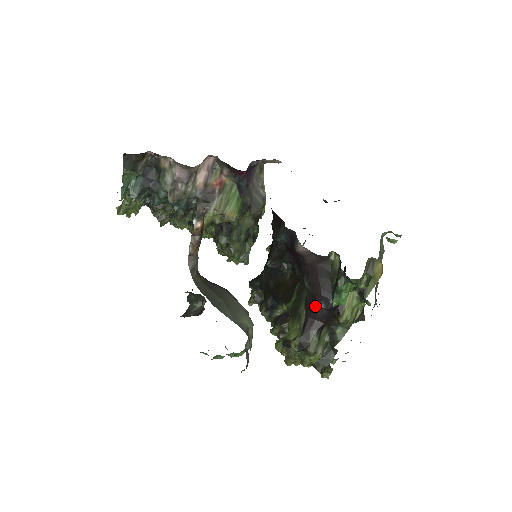
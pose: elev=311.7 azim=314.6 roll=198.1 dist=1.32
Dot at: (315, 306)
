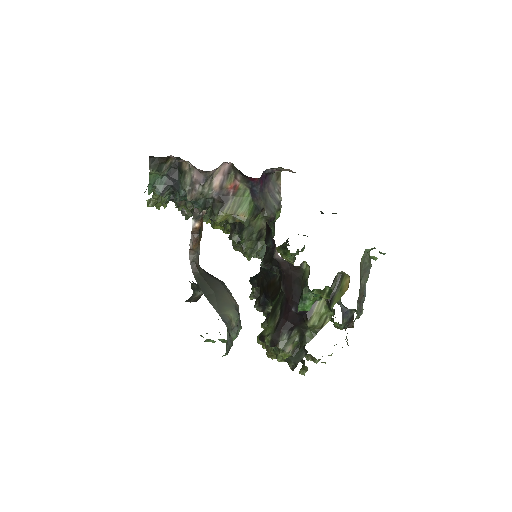
Dot at: (287, 309)
